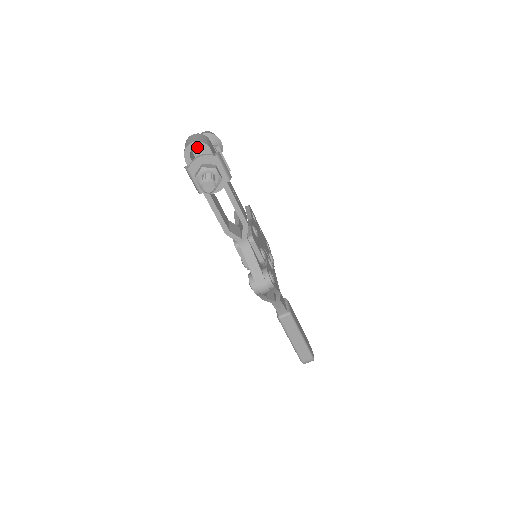
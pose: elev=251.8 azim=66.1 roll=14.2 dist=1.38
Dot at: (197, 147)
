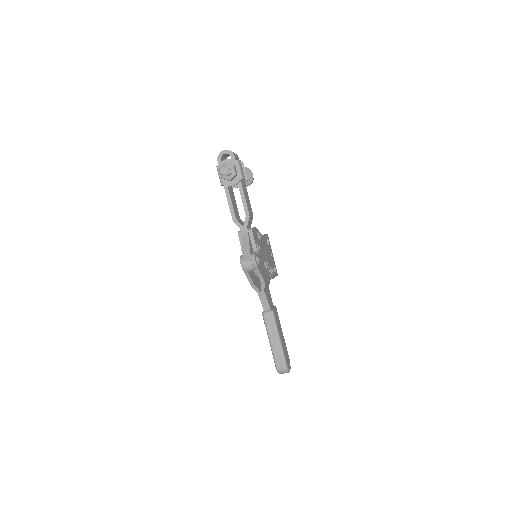
Dot at: occluded
